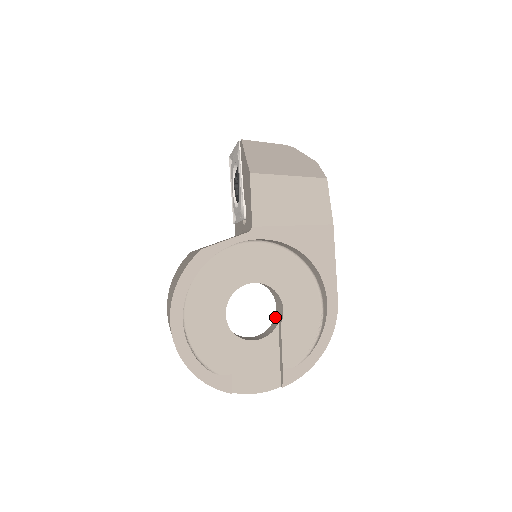
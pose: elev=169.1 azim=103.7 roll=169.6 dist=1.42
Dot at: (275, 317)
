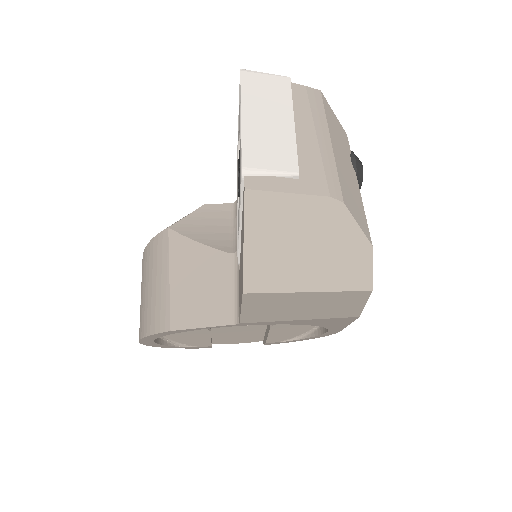
Dot at: occluded
